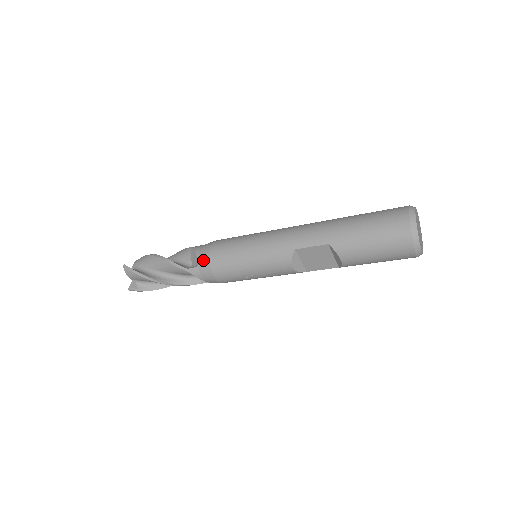
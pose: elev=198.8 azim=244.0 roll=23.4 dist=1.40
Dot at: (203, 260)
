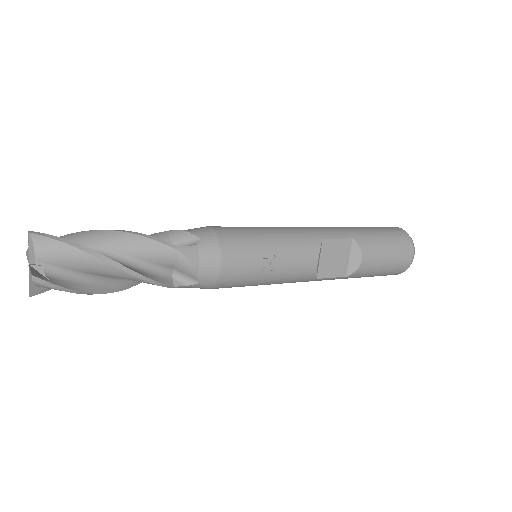
Dot at: (206, 237)
